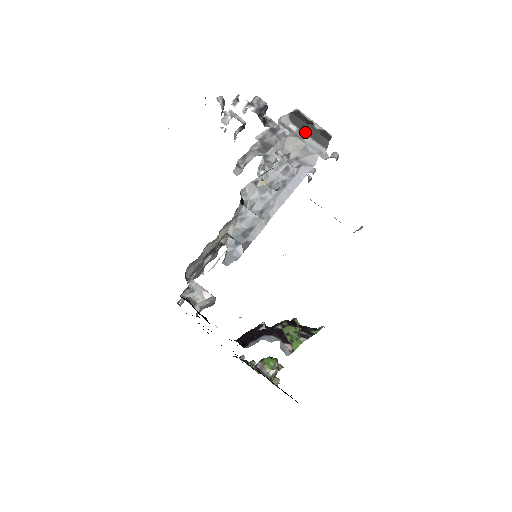
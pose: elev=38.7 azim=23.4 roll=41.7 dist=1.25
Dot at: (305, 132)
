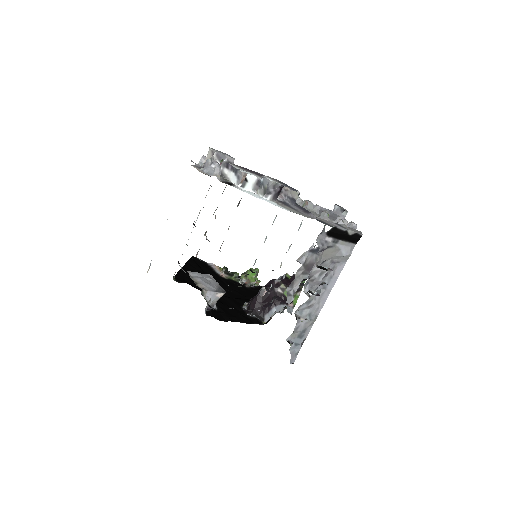
Dot at: (339, 239)
